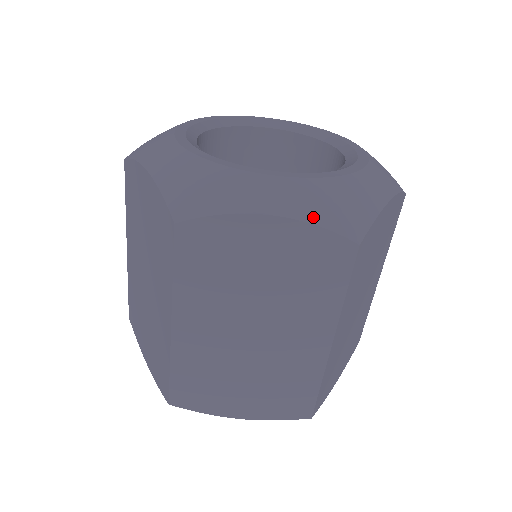
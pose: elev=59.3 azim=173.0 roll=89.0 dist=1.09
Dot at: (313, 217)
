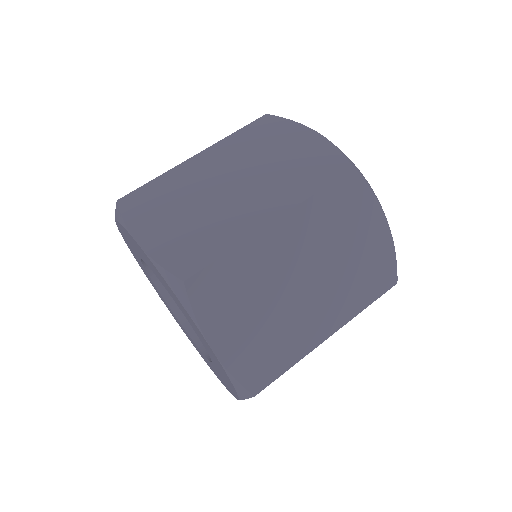
Dot at: (338, 148)
